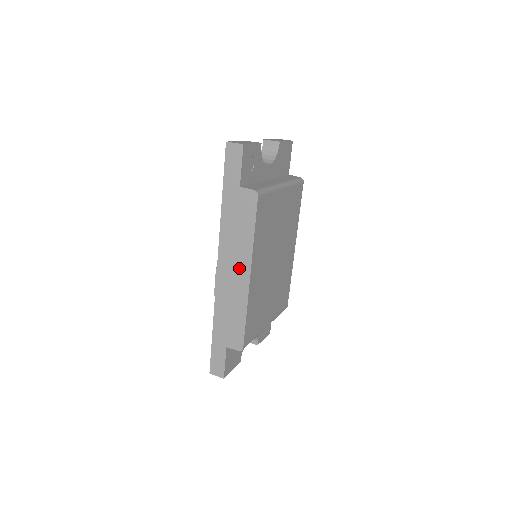
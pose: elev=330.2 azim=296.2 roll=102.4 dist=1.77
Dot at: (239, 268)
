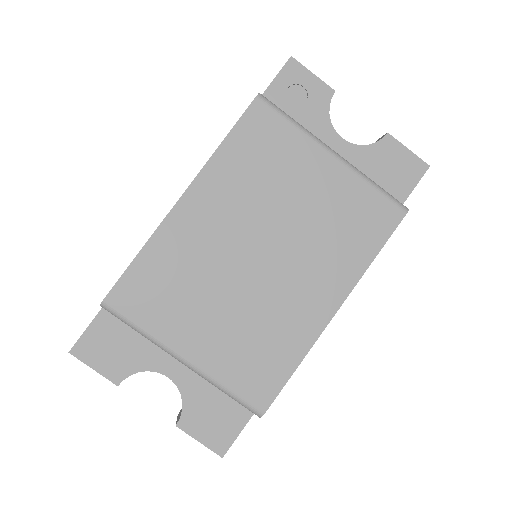
Dot at: occluded
